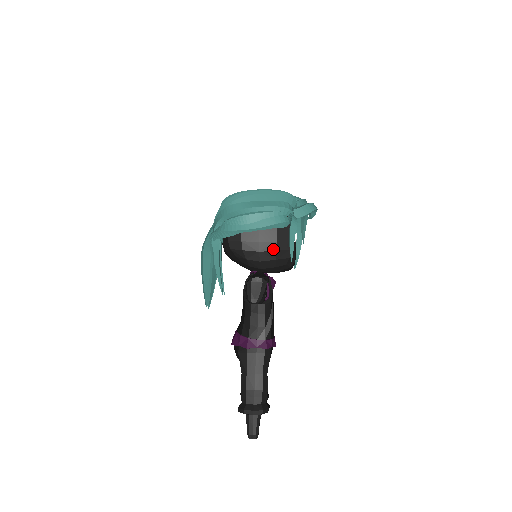
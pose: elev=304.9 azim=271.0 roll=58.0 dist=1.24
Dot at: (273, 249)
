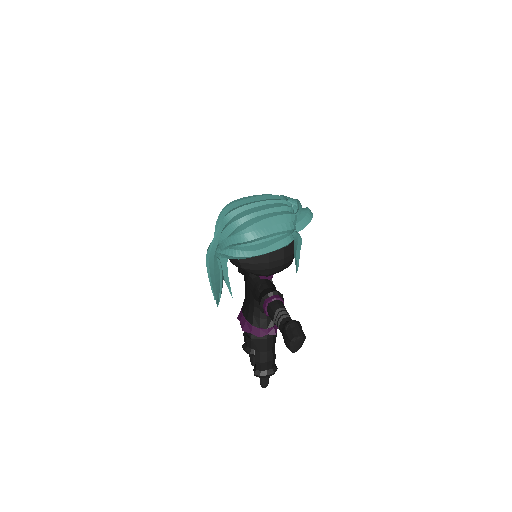
Dot at: (281, 264)
